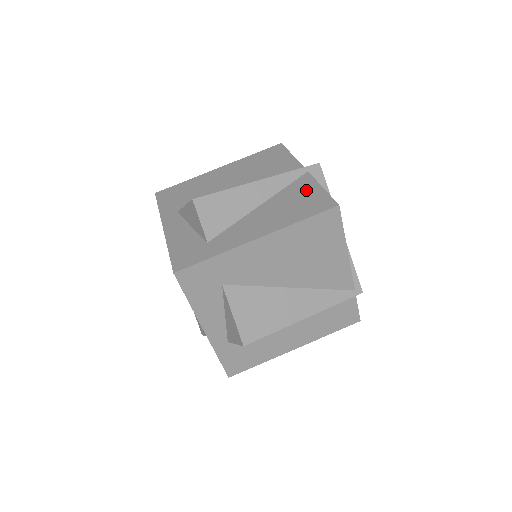
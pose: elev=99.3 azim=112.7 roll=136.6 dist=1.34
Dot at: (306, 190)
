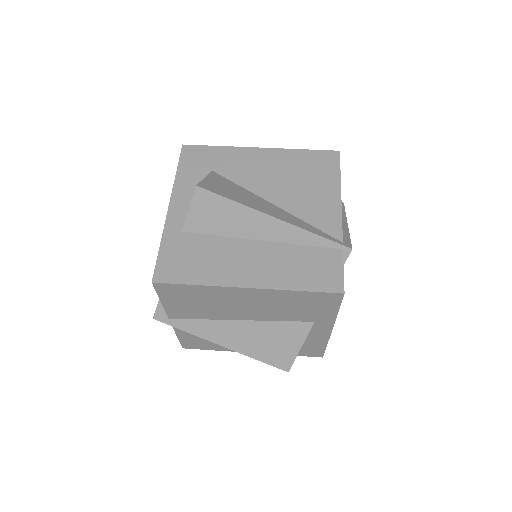
Dot at: occluded
